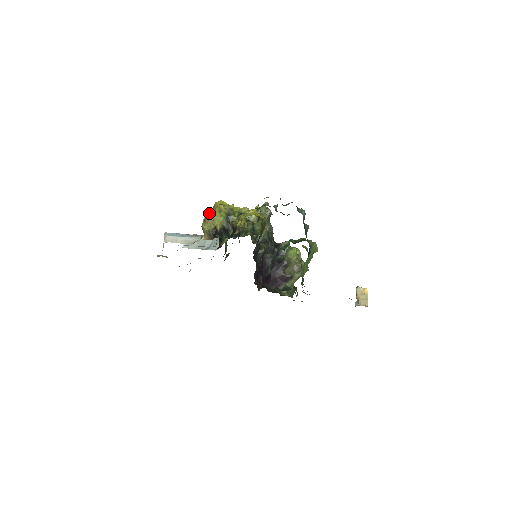
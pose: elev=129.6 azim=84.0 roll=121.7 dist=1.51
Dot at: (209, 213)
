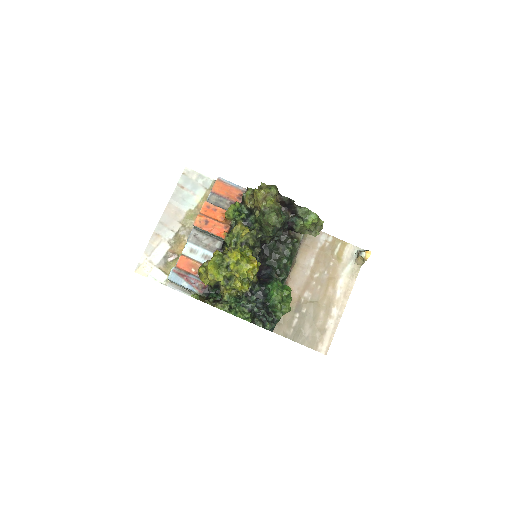
Dot at: (202, 274)
